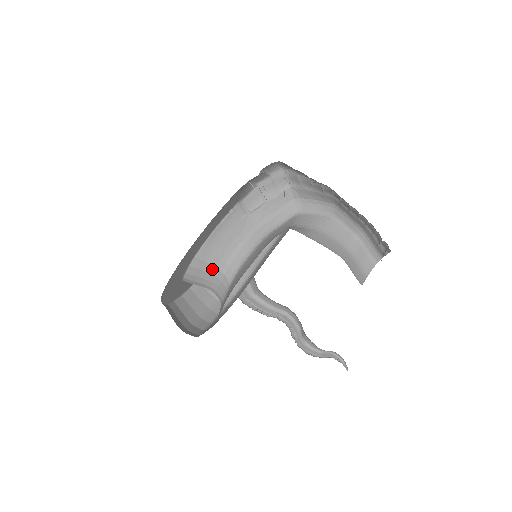
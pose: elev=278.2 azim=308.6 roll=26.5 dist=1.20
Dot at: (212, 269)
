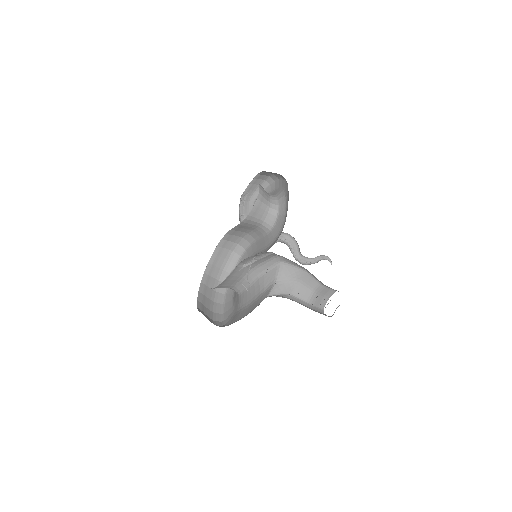
Dot at: occluded
